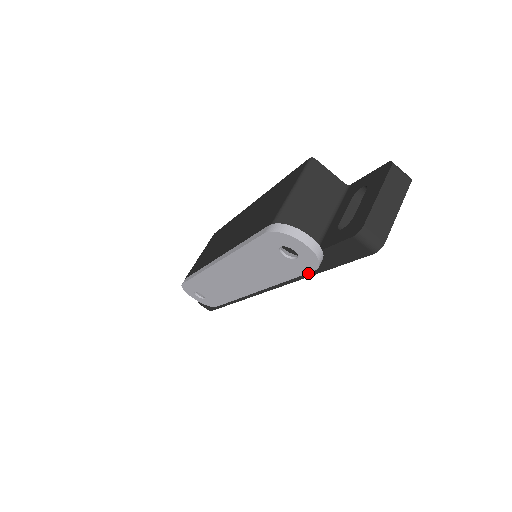
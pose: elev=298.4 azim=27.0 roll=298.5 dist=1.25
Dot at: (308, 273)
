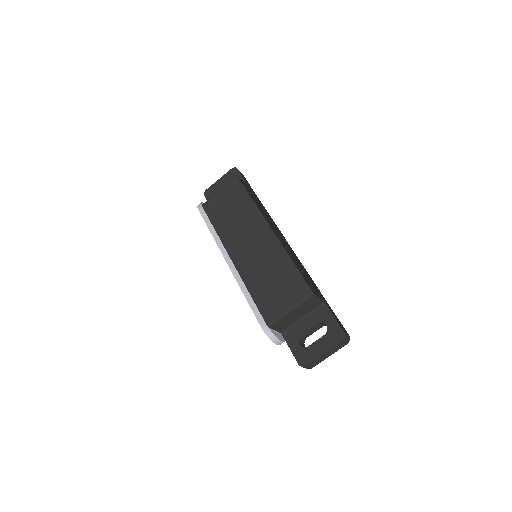
Dot at: occluded
